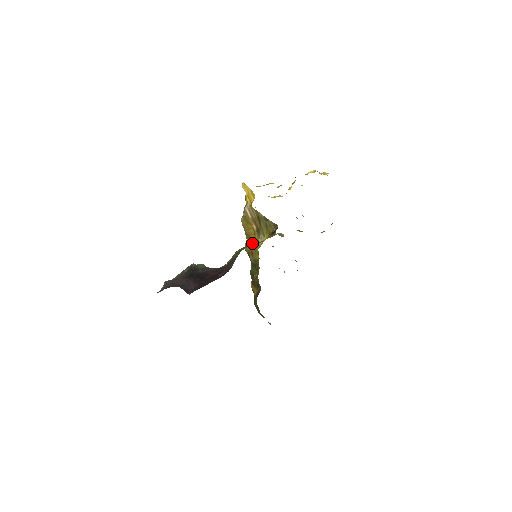
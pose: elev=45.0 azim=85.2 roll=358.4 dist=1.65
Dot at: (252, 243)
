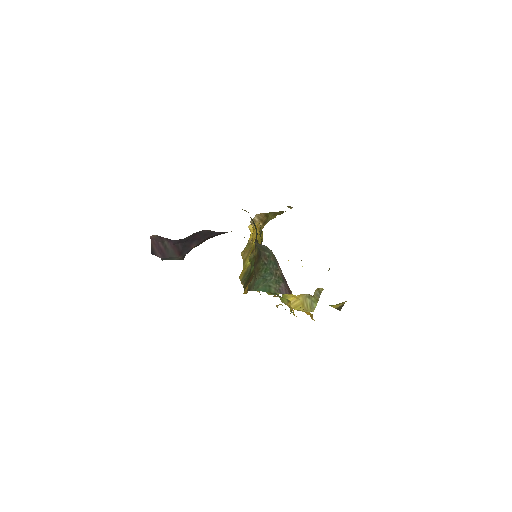
Dot at: (254, 245)
